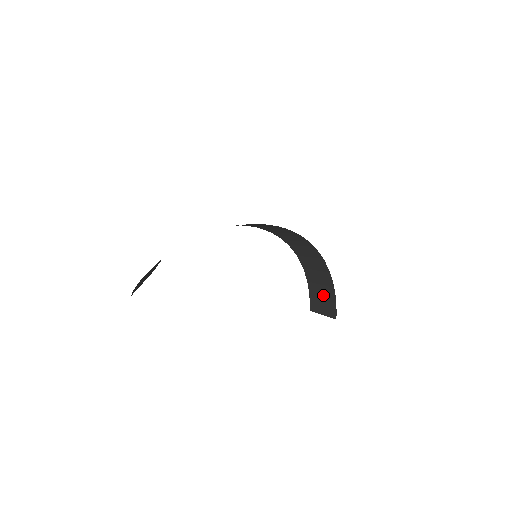
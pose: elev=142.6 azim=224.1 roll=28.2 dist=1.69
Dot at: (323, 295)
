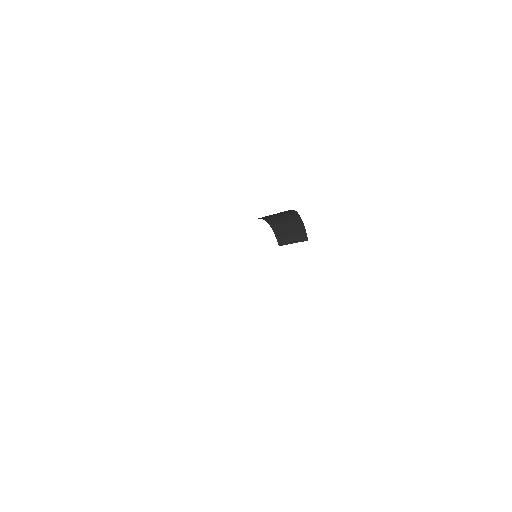
Dot at: (291, 231)
